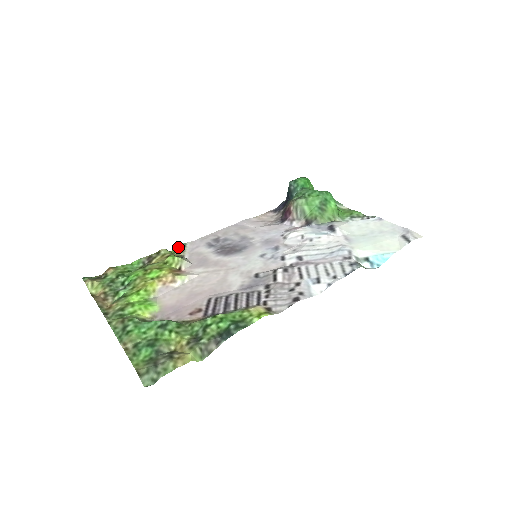
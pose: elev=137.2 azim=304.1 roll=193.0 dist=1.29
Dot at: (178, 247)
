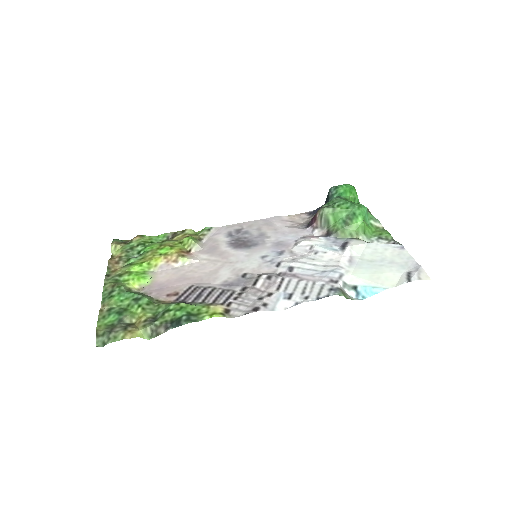
Dot at: (204, 230)
